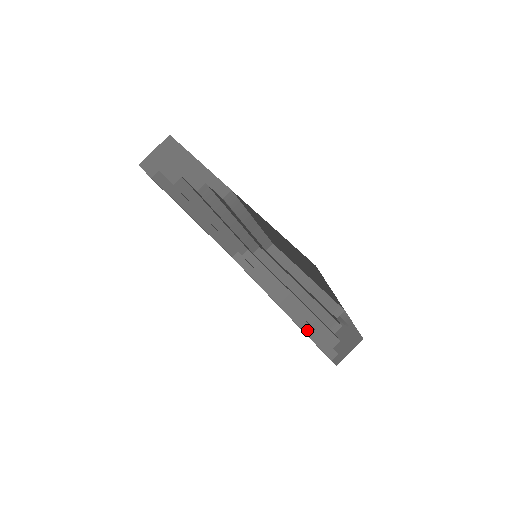
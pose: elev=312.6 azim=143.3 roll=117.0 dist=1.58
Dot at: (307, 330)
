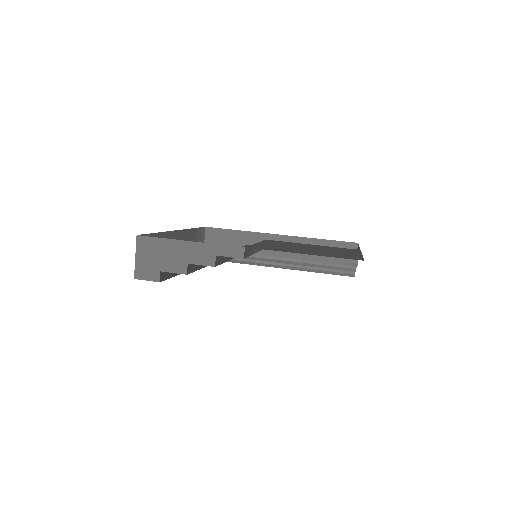
Dot at: (321, 270)
